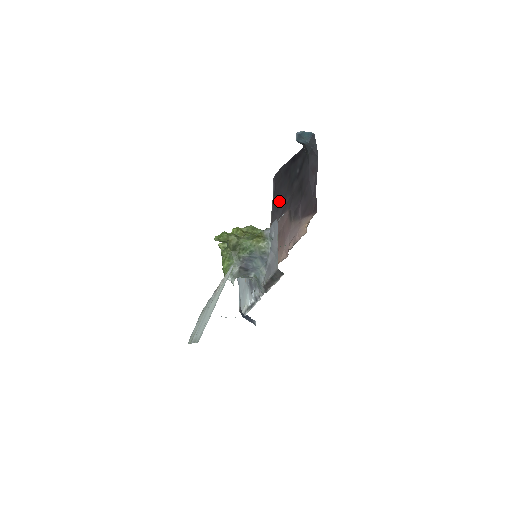
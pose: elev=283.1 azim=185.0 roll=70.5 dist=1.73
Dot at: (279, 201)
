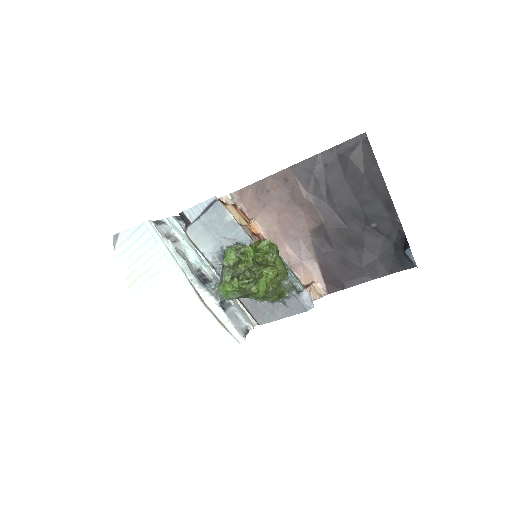
Dot at: (332, 181)
